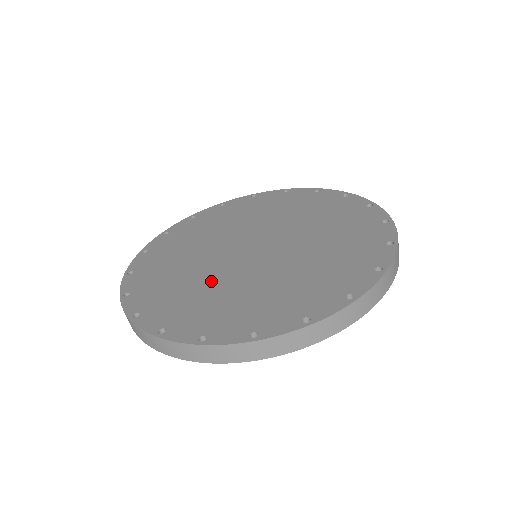
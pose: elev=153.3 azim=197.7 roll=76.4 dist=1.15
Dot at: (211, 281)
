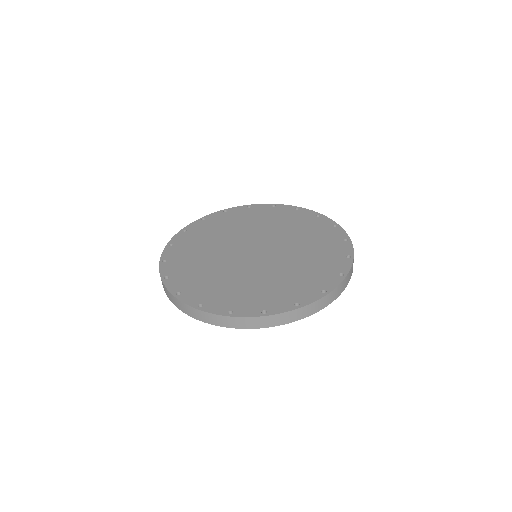
Dot at: (269, 274)
